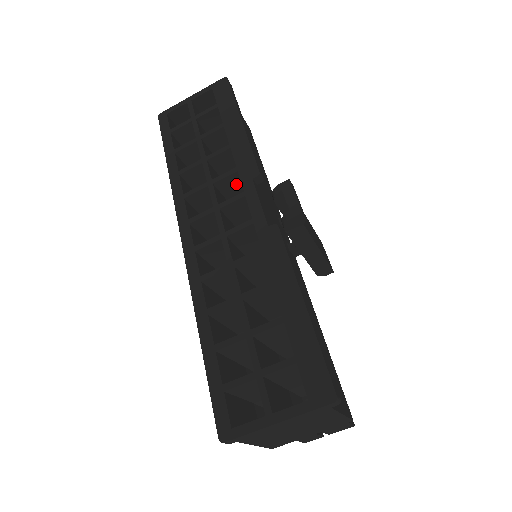
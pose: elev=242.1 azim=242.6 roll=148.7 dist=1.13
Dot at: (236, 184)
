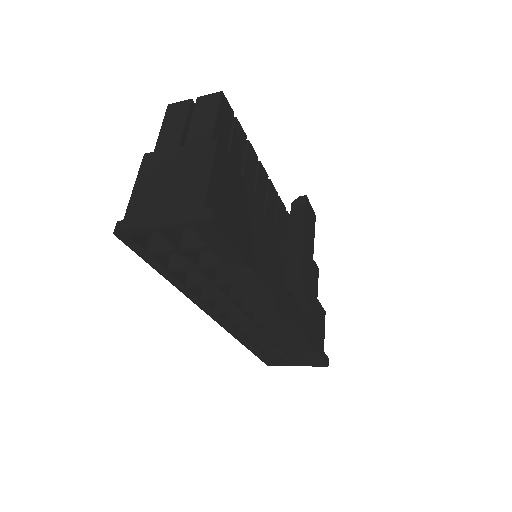
Dot at: occluded
